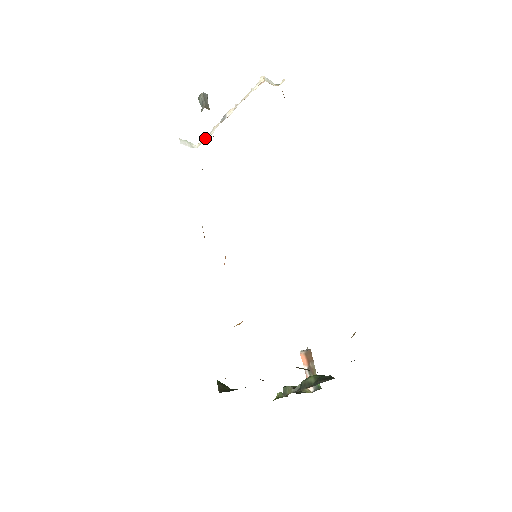
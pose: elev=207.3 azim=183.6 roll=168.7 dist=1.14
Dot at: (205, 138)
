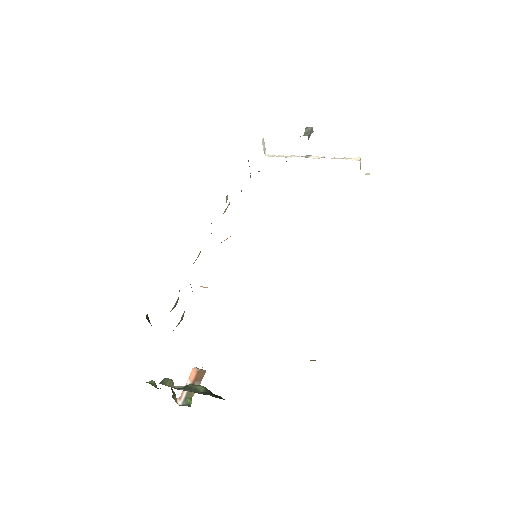
Dot at: (279, 156)
